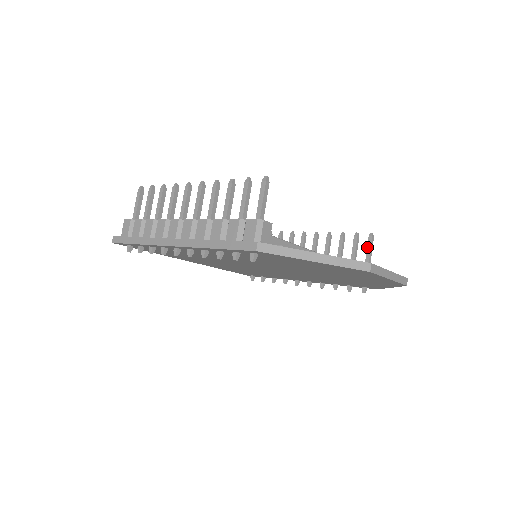
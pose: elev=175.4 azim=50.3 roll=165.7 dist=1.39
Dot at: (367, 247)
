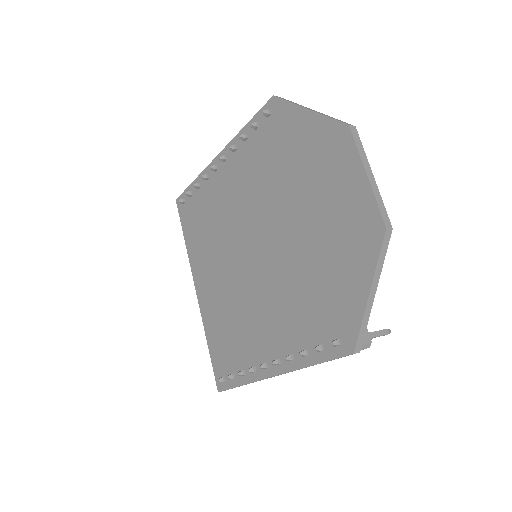
Dot at: (374, 331)
